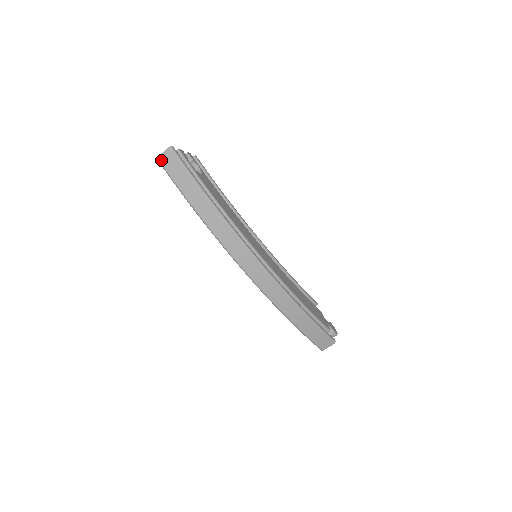
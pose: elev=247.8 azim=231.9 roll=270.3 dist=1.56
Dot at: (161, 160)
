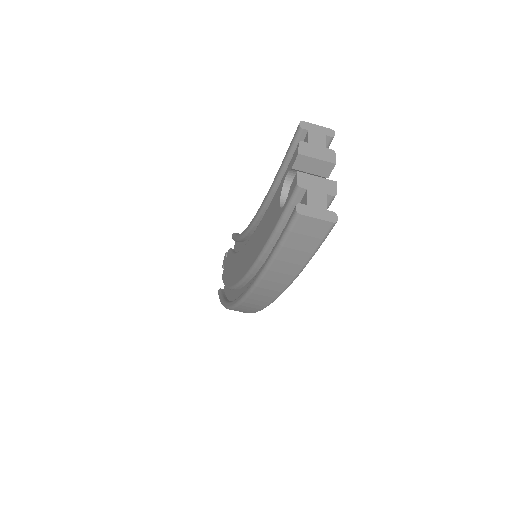
Dot at: (300, 222)
